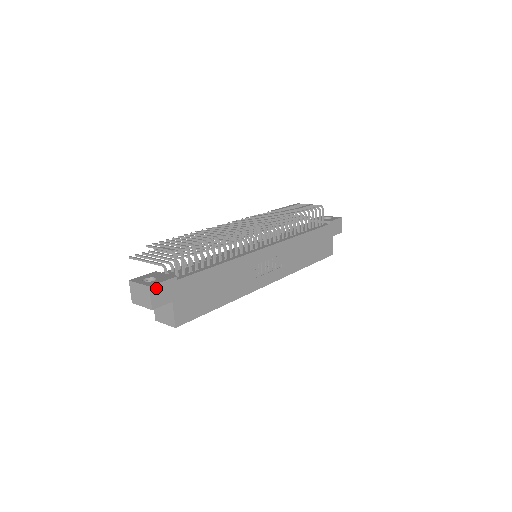
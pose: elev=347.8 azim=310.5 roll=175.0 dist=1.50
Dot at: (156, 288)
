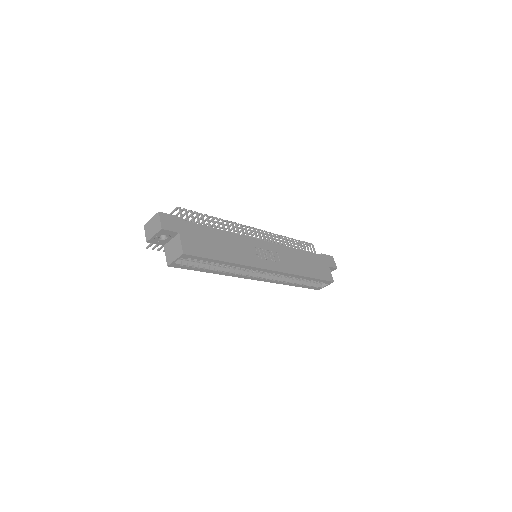
Dot at: (165, 216)
